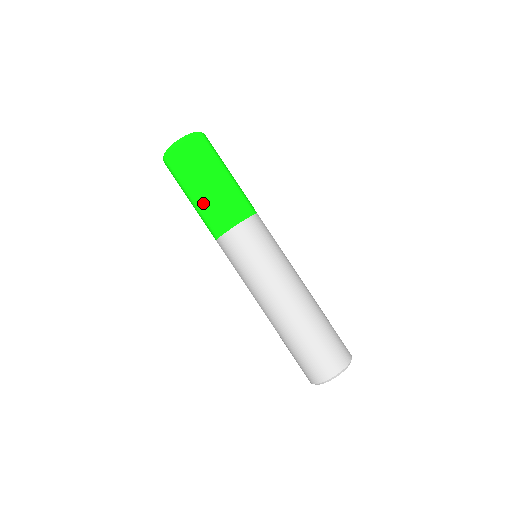
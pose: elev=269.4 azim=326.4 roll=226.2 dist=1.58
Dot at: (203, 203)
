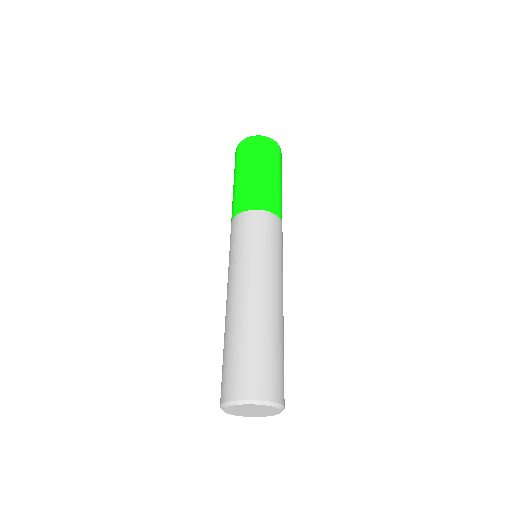
Dot at: (234, 191)
